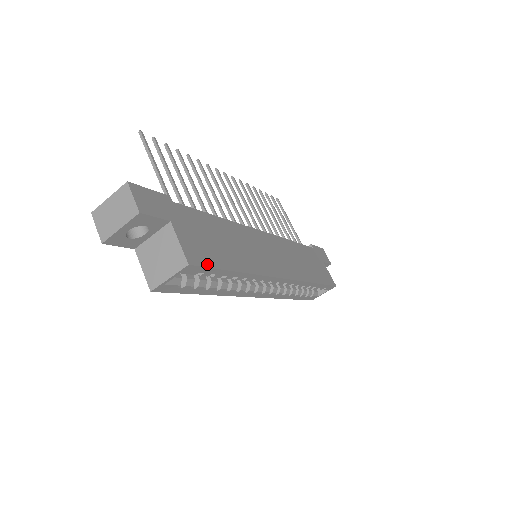
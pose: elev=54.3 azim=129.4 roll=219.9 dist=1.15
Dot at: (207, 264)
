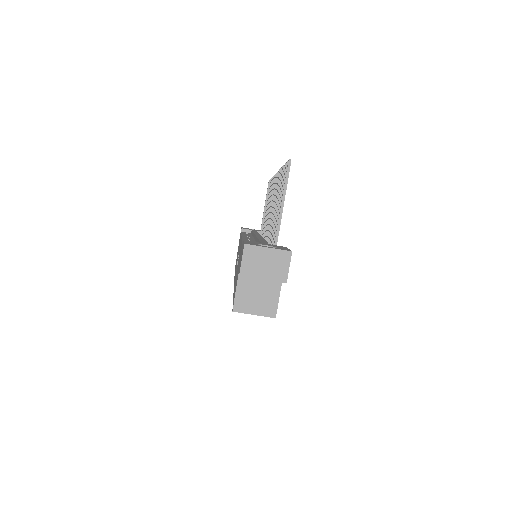
Dot at: occluded
